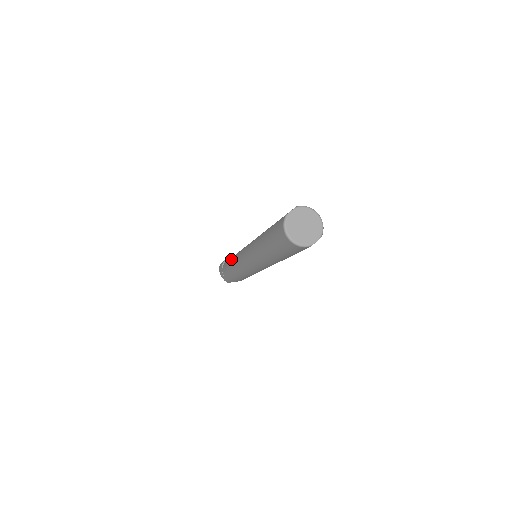
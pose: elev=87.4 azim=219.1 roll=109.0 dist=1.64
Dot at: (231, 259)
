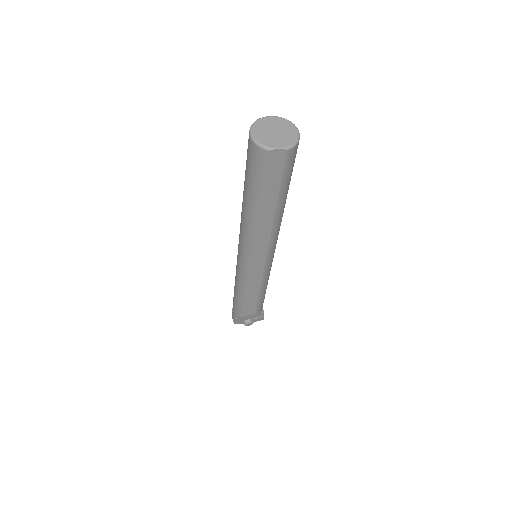
Dot at: occluded
